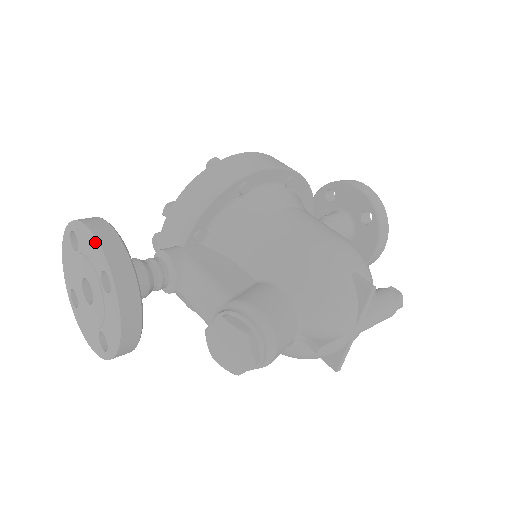
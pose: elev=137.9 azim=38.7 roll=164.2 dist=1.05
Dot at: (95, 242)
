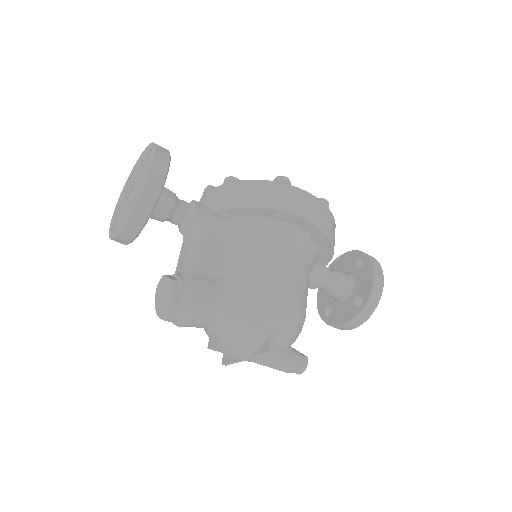
Dot at: (147, 176)
